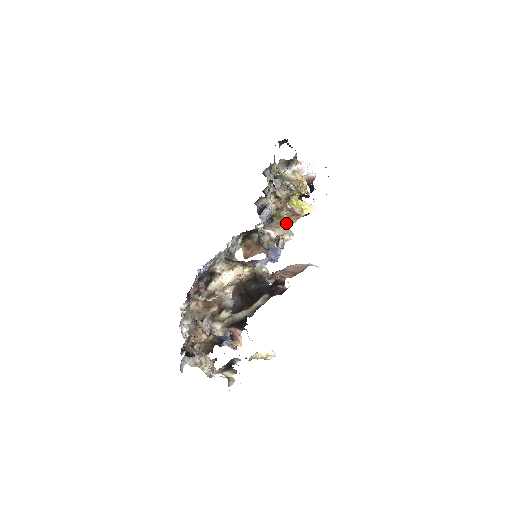
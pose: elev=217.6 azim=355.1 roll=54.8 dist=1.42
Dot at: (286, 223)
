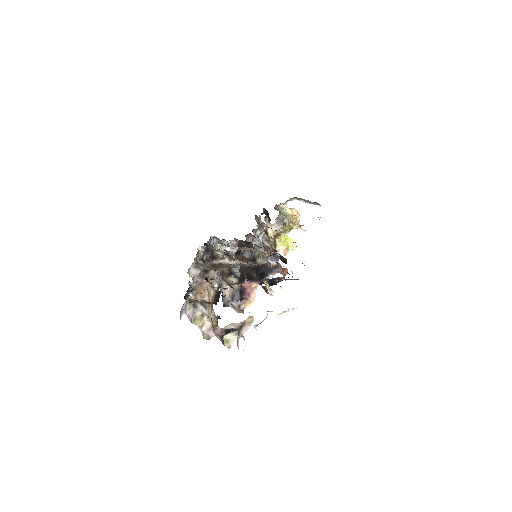
Dot at: occluded
